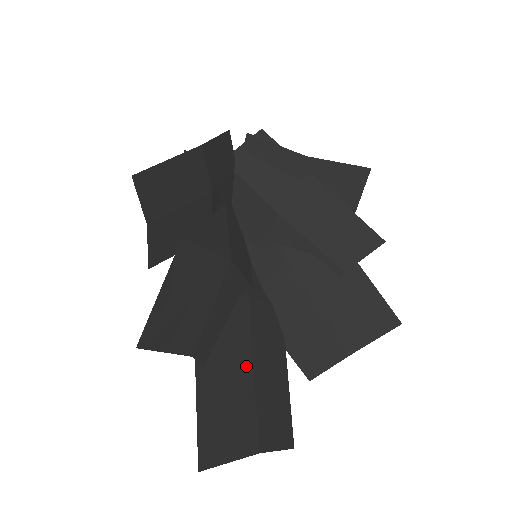
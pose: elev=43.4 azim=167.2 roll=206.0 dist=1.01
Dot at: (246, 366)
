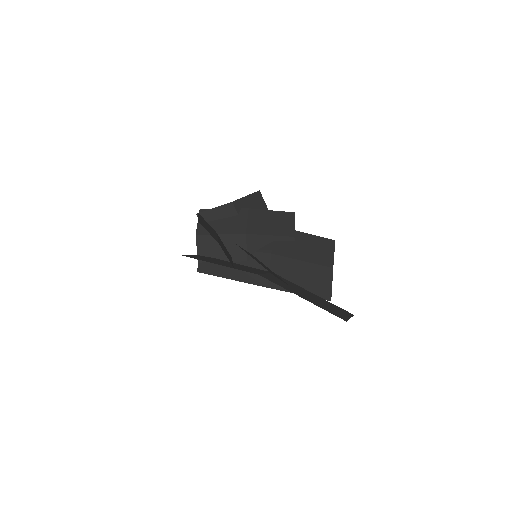
Dot at: (307, 292)
